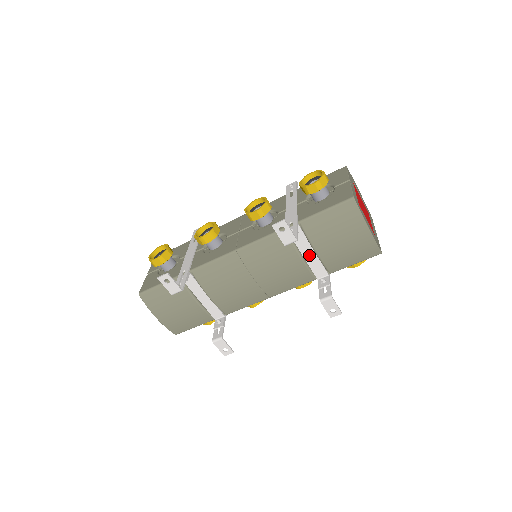
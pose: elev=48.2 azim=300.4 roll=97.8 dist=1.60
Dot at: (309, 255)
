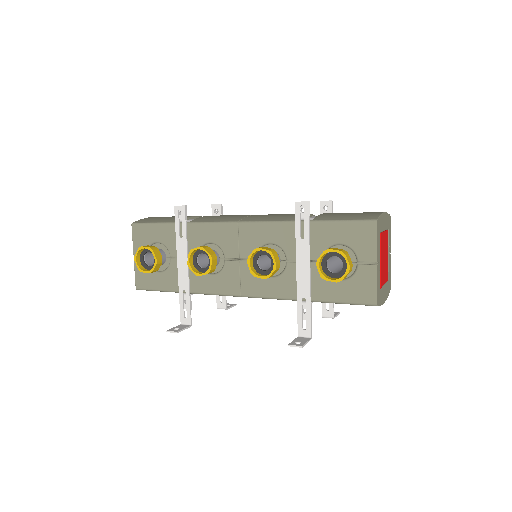
Dot at: occluded
